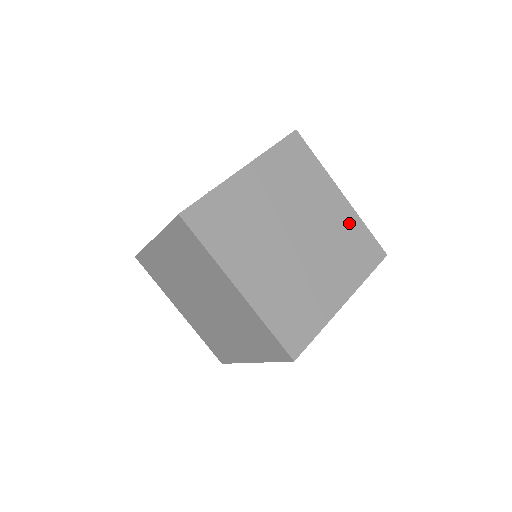
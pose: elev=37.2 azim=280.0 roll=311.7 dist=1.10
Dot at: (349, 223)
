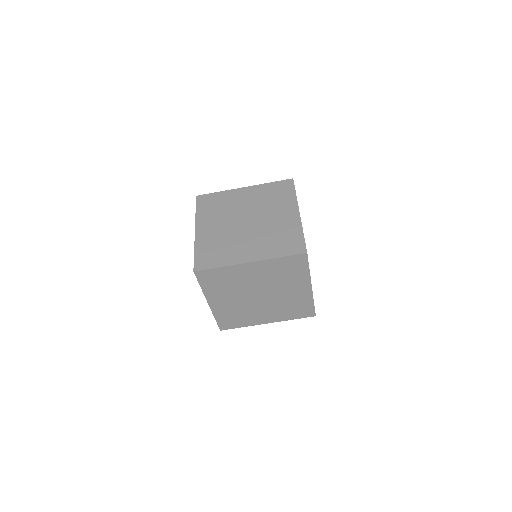
Dot at: (271, 267)
